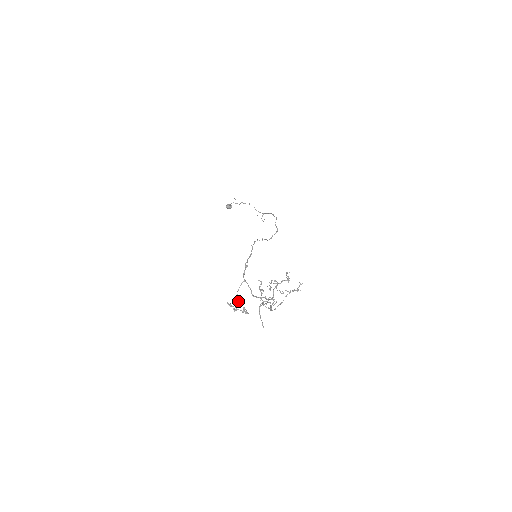
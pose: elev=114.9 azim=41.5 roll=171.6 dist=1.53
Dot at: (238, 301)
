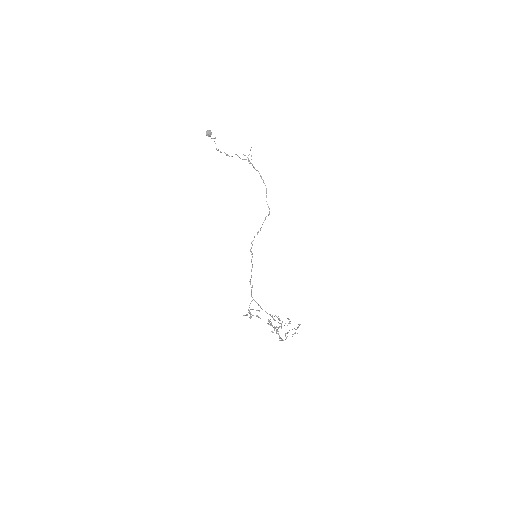
Dot at: occluded
